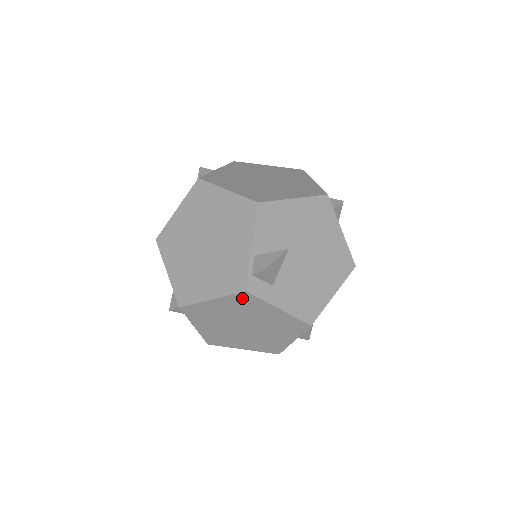
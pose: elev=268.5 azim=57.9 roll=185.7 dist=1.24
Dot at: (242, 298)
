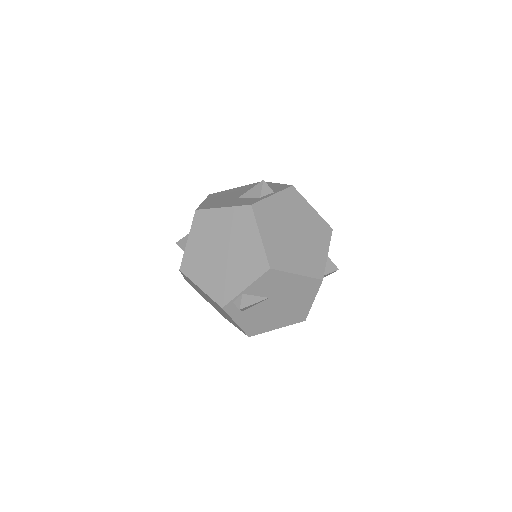
Dot at: (218, 305)
